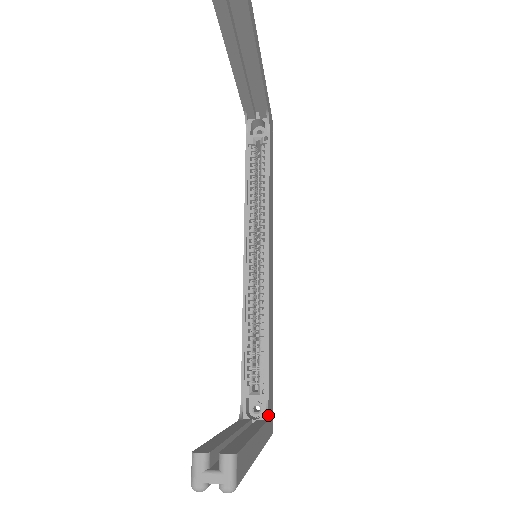
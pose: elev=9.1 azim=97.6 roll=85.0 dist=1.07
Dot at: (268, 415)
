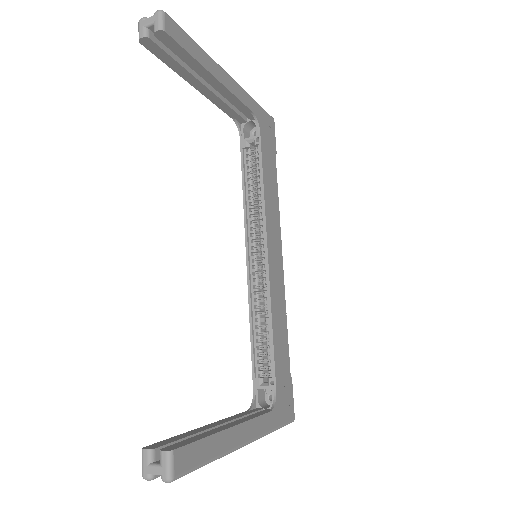
Dot at: (277, 404)
